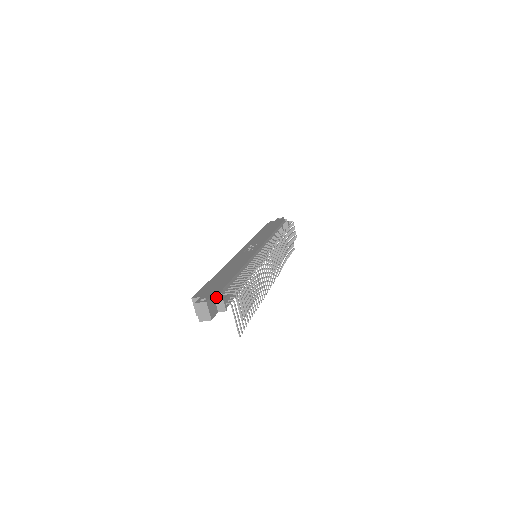
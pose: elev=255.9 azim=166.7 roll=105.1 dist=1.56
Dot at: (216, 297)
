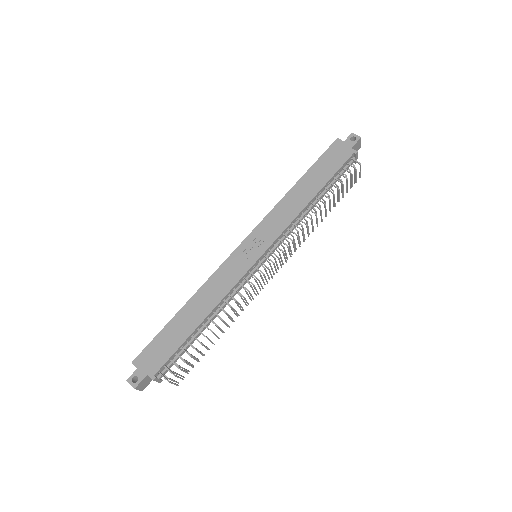
Dot at: (150, 376)
